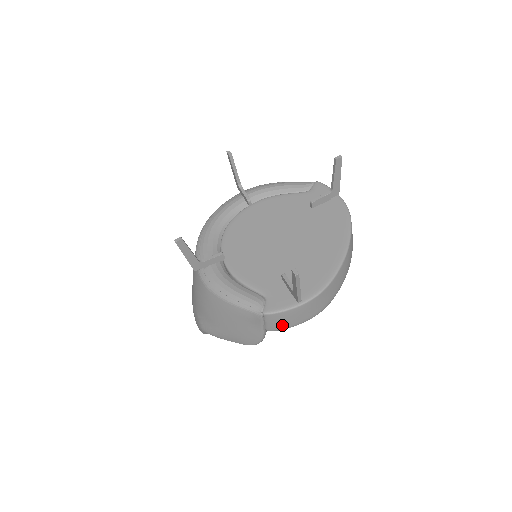
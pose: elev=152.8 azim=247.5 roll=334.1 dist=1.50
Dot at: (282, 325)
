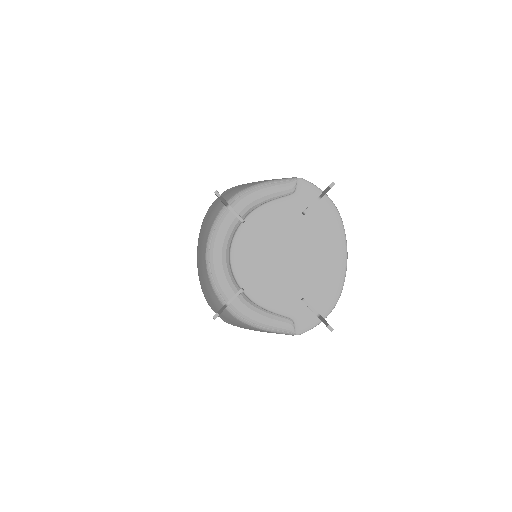
Dot at: occluded
